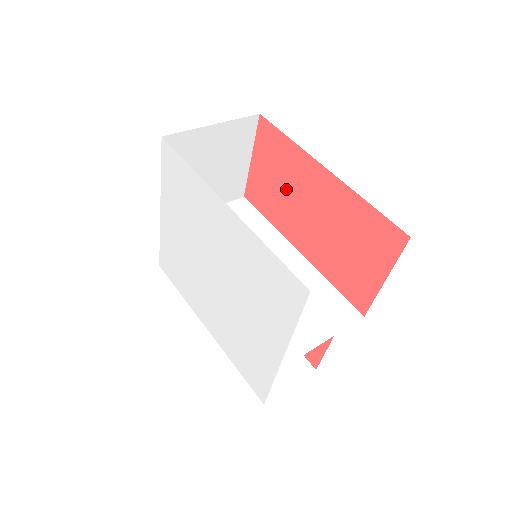
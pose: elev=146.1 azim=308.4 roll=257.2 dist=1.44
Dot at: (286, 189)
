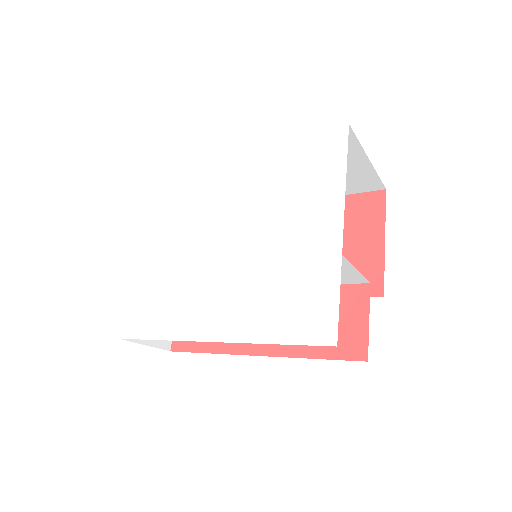
Dot at: occluded
